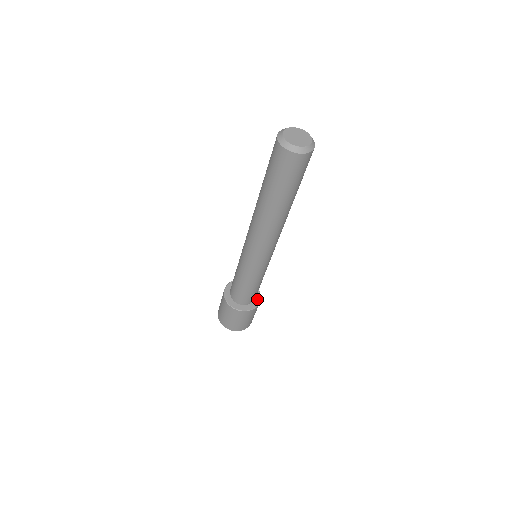
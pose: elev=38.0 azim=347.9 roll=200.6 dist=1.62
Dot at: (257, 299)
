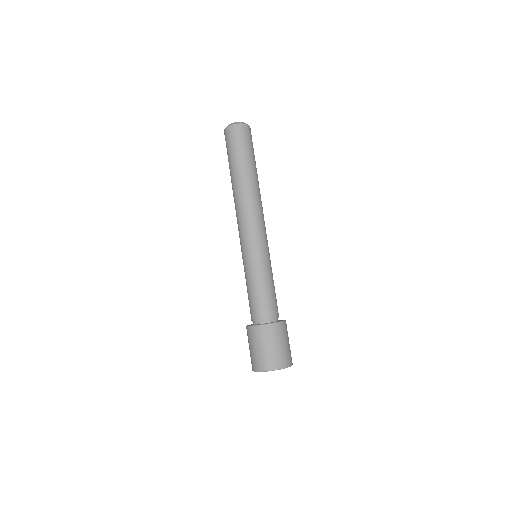
Dot at: (280, 320)
